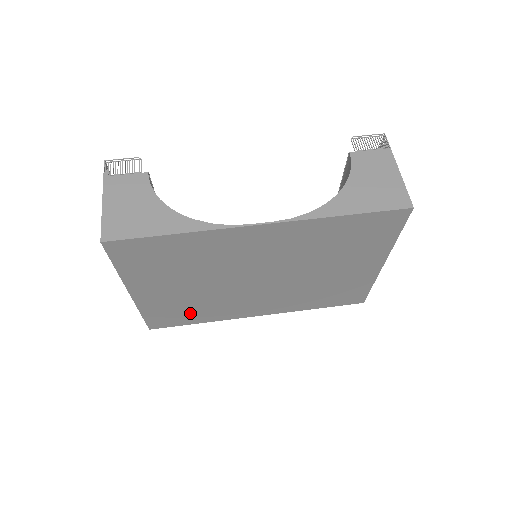
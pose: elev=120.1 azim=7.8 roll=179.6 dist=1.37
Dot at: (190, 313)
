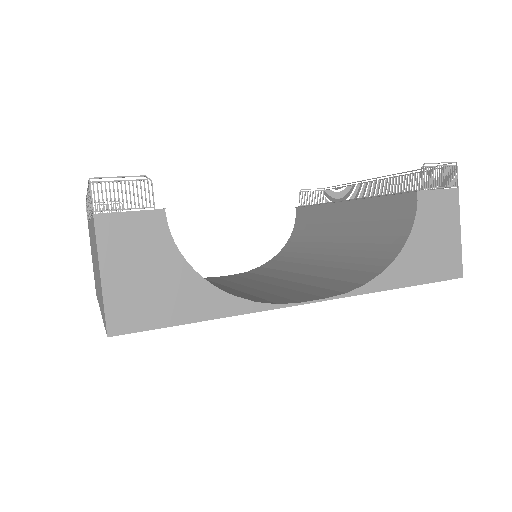
Dot at: occluded
